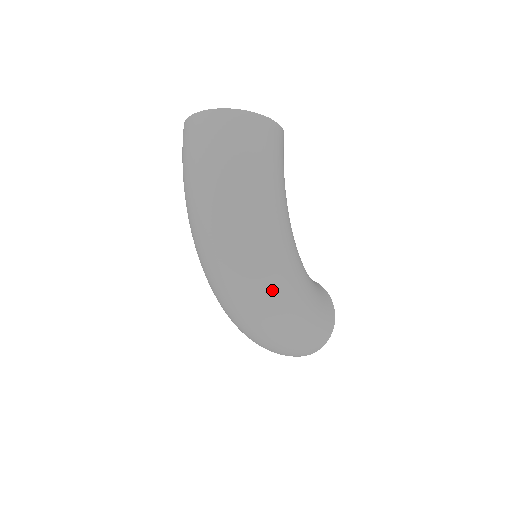
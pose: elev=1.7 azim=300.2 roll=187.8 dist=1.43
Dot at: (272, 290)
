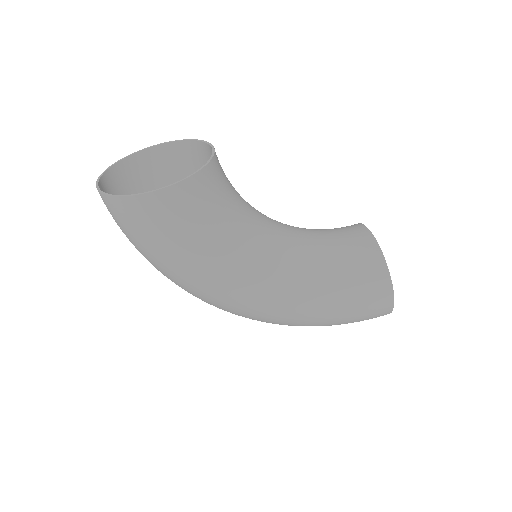
Dot at: (246, 316)
